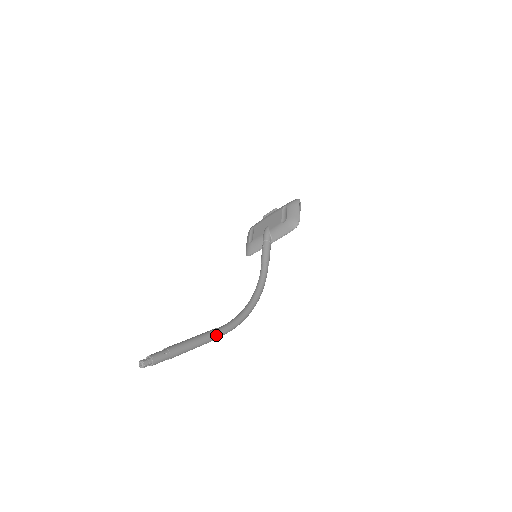
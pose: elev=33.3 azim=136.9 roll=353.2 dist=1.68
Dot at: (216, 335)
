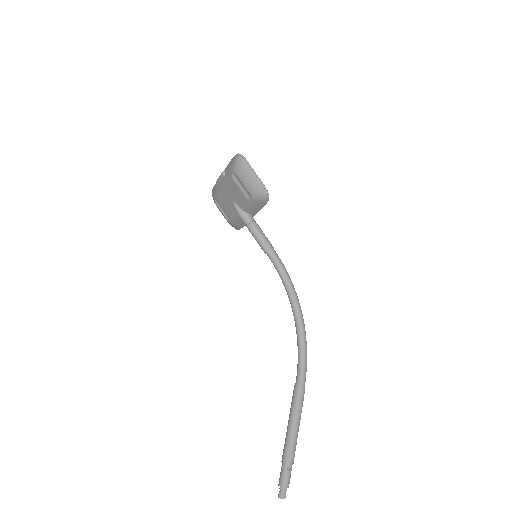
Dot at: (302, 394)
